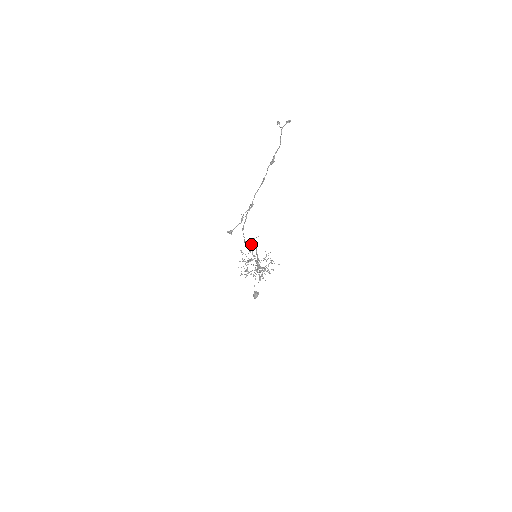
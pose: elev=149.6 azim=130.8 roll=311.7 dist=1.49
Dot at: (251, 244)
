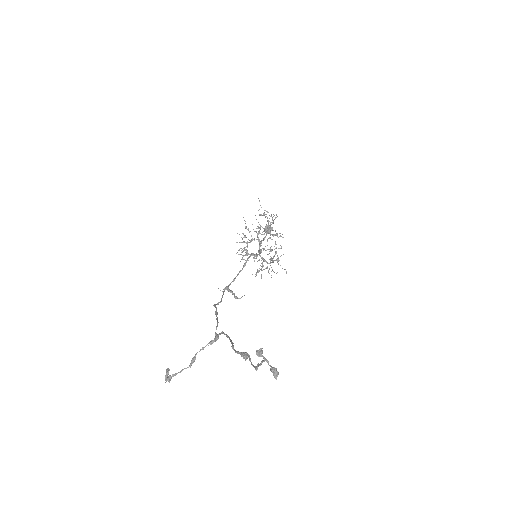
Dot at: (244, 264)
